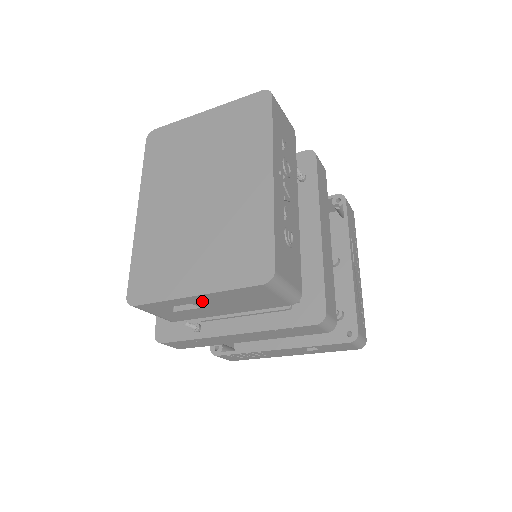
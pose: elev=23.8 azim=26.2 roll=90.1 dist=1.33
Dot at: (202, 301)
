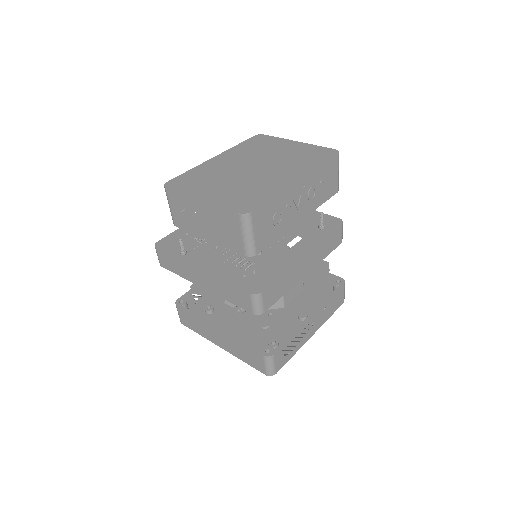
Dot at: (201, 210)
